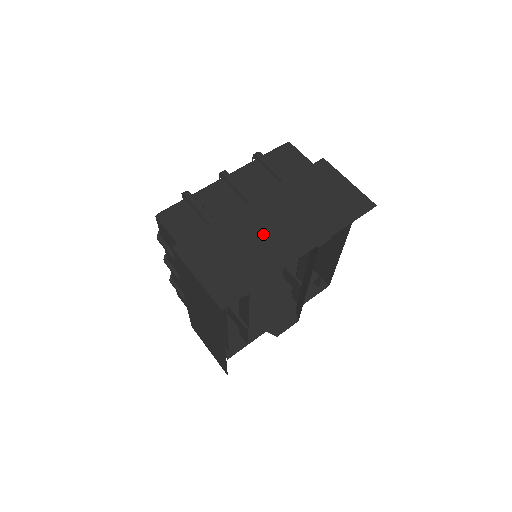
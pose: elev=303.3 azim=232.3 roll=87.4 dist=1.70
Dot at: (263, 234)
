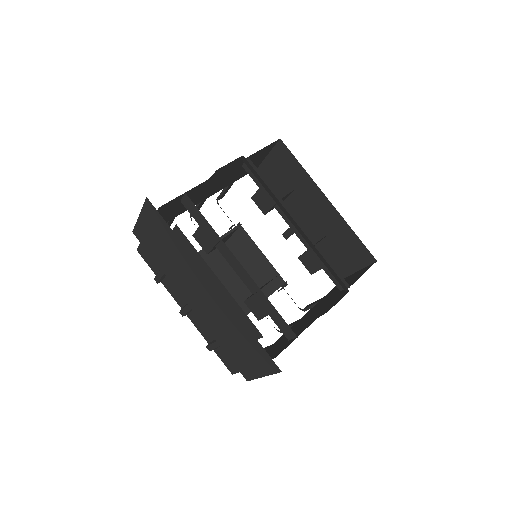
Dot at: occluded
